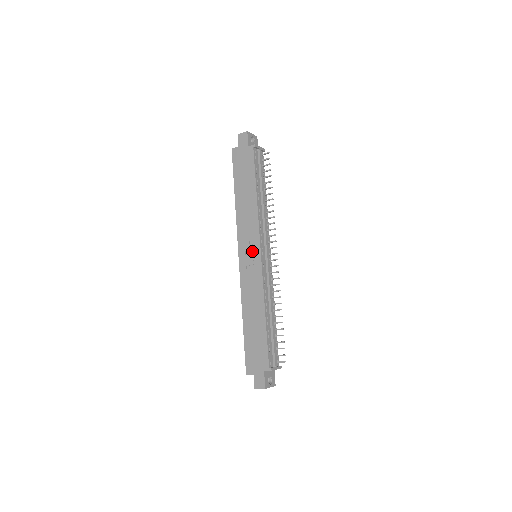
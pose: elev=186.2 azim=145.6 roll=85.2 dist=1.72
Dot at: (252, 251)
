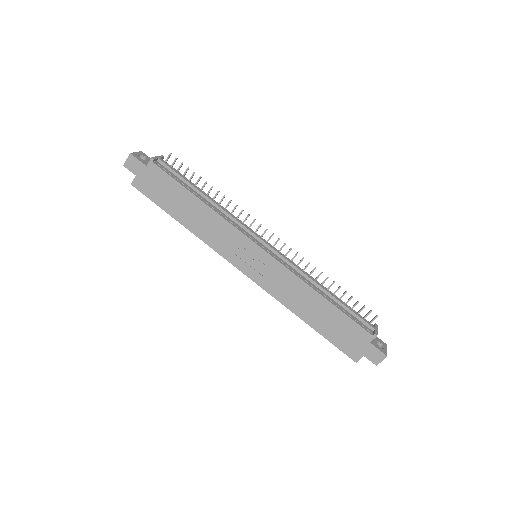
Dot at: (251, 255)
